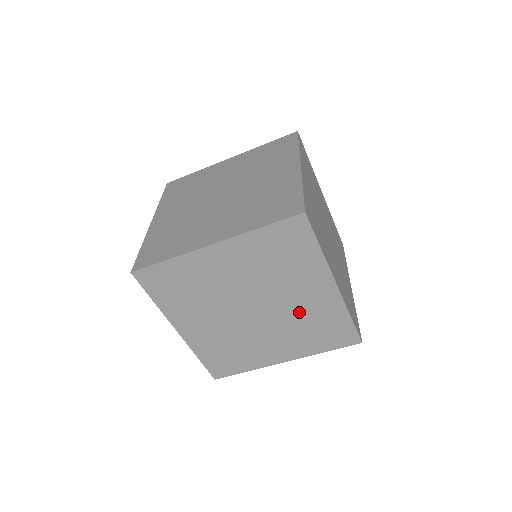
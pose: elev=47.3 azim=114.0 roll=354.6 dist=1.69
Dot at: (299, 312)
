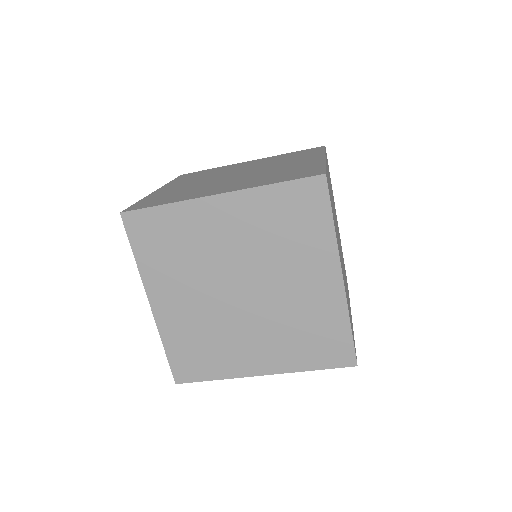
Dot at: (293, 306)
